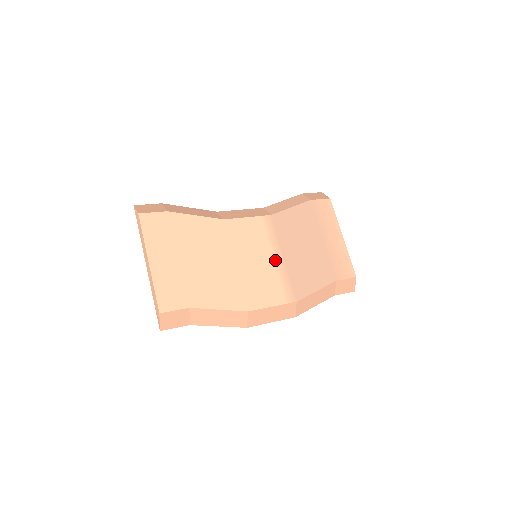
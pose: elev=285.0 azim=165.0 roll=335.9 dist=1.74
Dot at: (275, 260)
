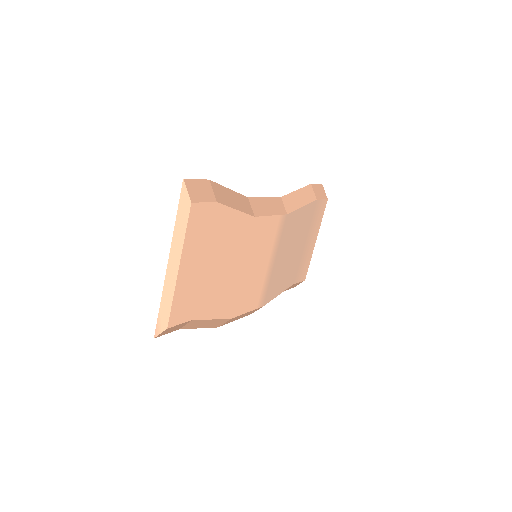
Dot at: (269, 265)
